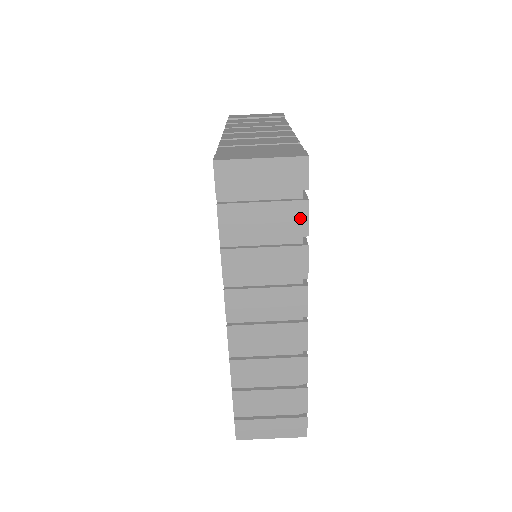
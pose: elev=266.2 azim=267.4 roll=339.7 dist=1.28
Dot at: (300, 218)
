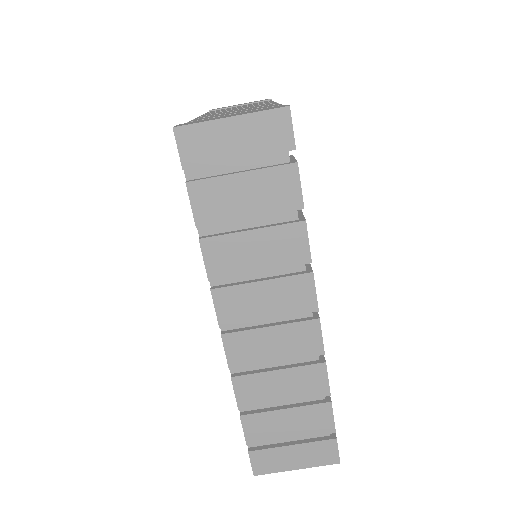
Dot at: (290, 187)
